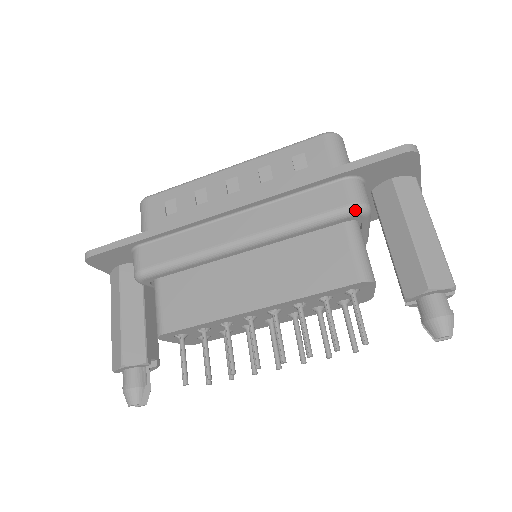
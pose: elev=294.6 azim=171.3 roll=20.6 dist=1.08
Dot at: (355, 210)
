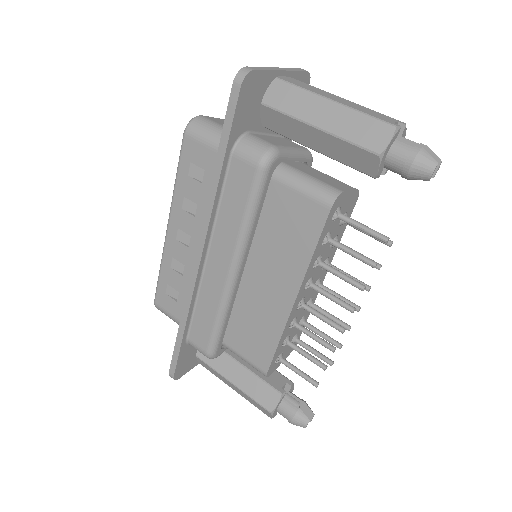
Dot at: (265, 166)
